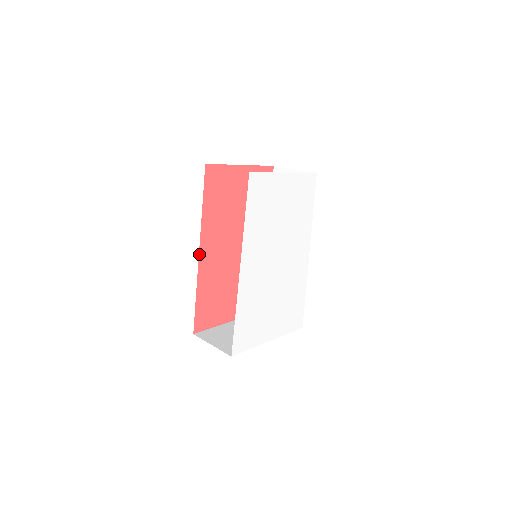
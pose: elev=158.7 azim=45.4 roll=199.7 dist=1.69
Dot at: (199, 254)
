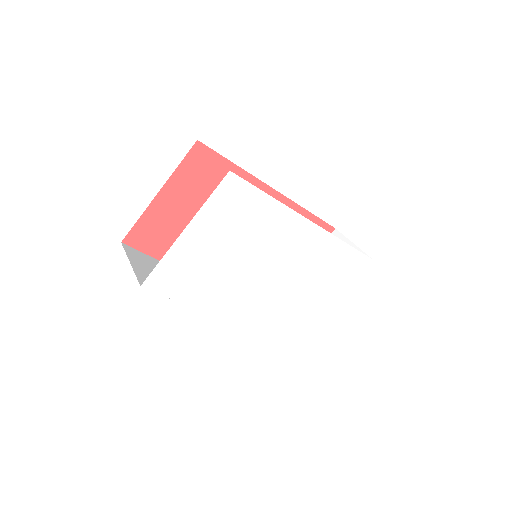
Dot at: occluded
